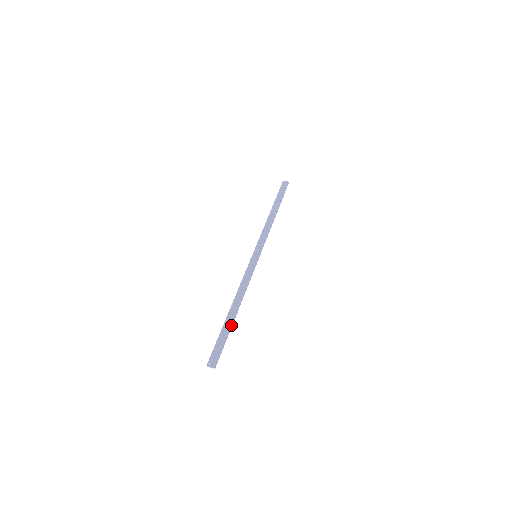
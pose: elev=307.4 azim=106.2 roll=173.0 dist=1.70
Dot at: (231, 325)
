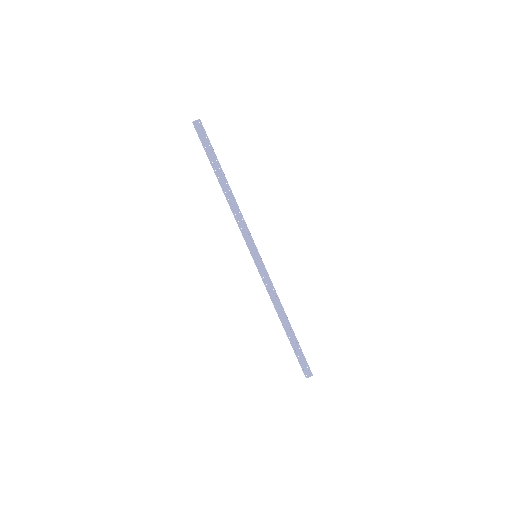
Dot at: (295, 338)
